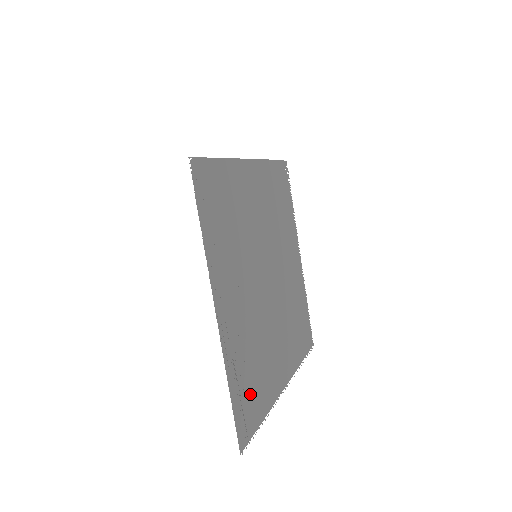
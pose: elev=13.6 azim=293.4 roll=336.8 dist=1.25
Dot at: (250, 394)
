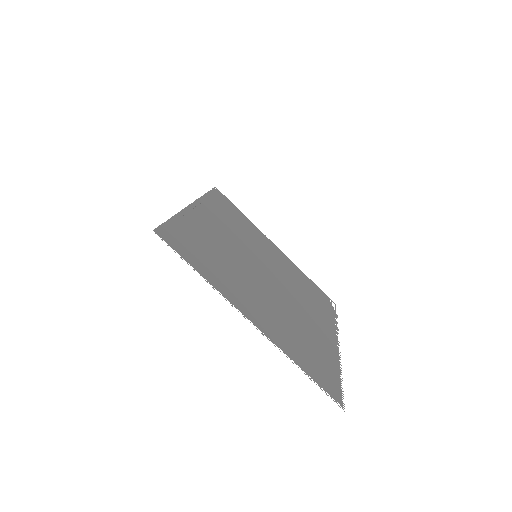
Dot at: (193, 248)
